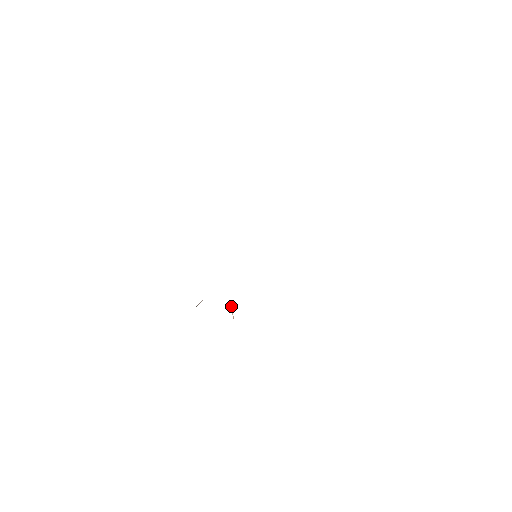
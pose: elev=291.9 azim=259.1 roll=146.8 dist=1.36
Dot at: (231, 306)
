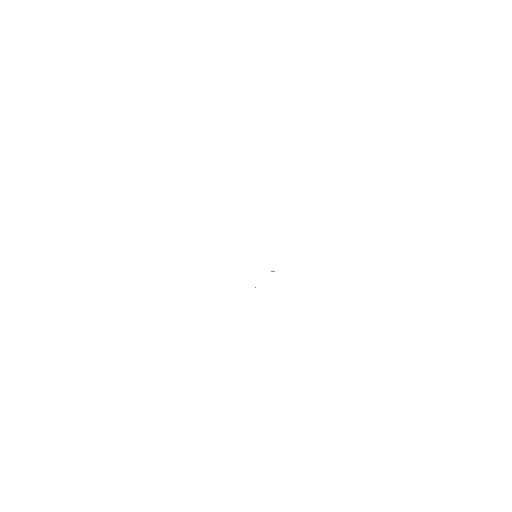
Dot at: occluded
